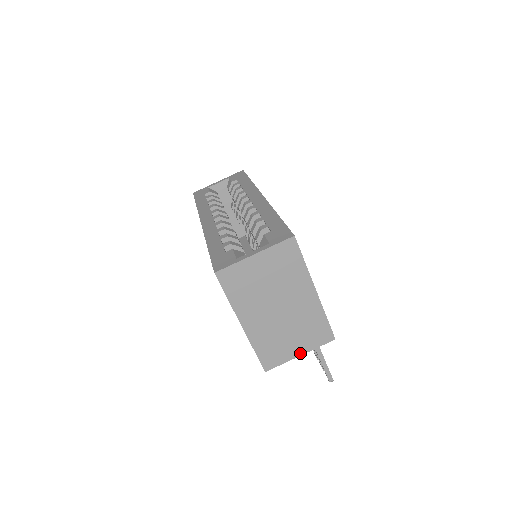
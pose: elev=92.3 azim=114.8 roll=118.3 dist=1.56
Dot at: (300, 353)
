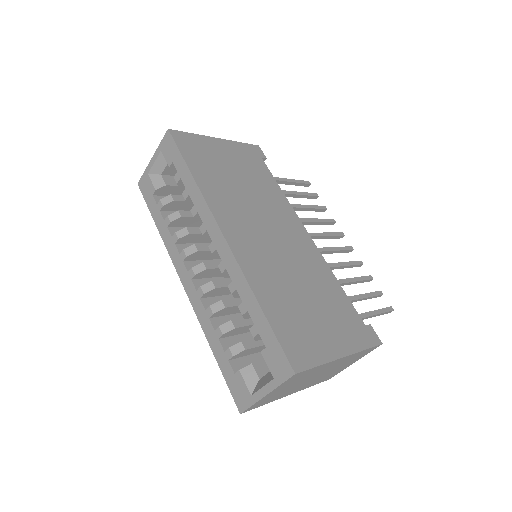
Dot at: occluded
